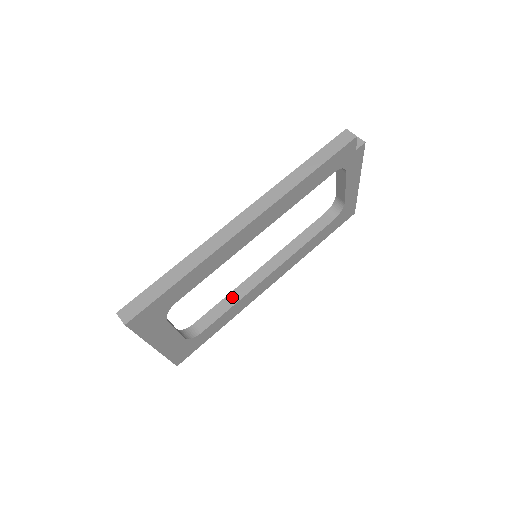
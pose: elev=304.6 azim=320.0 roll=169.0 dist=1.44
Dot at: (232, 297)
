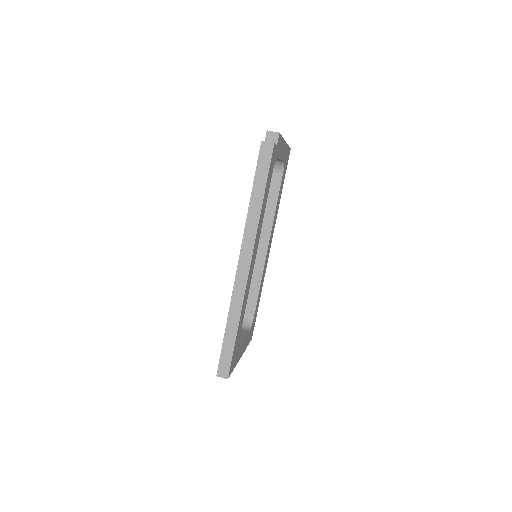
Dot at: (255, 281)
